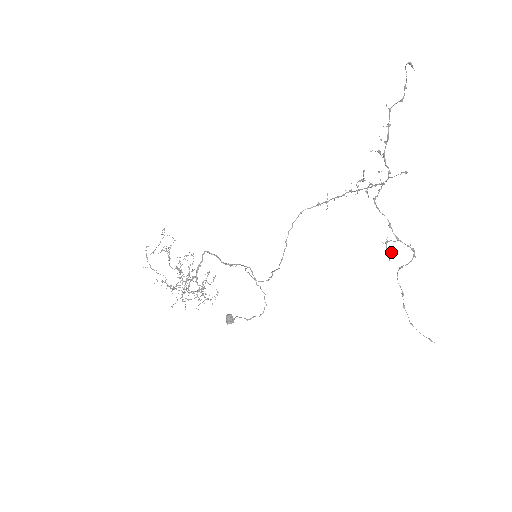
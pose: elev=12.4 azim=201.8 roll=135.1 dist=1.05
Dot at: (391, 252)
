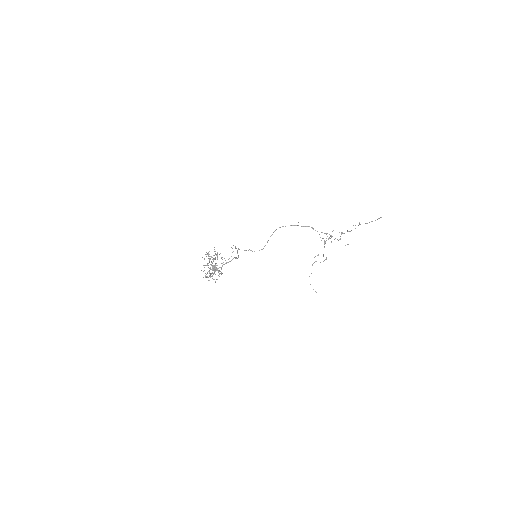
Dot at: occluded
